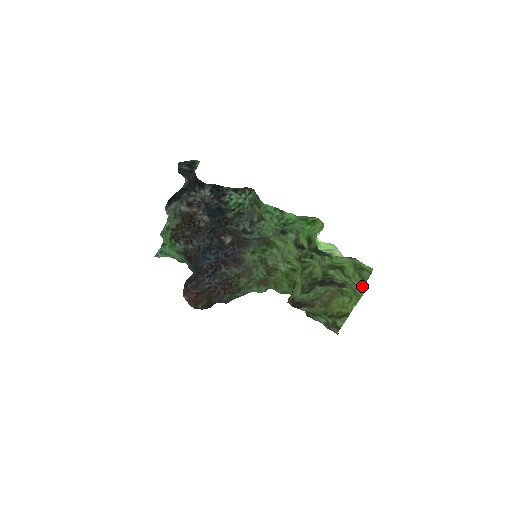
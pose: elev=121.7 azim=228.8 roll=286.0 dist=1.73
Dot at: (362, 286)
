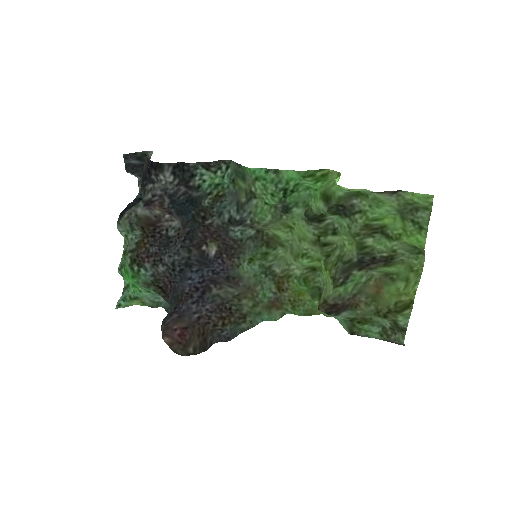
Dot at: (422, 241)
